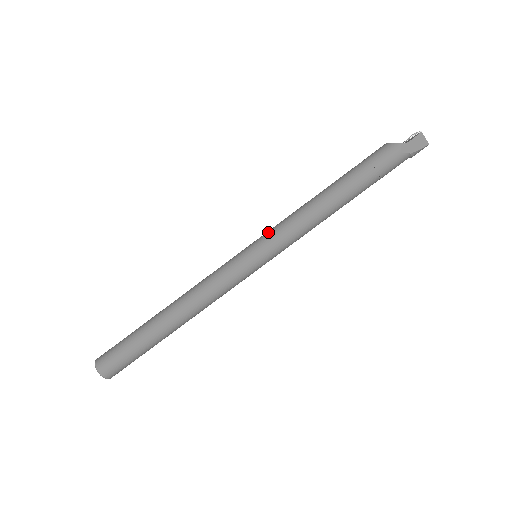
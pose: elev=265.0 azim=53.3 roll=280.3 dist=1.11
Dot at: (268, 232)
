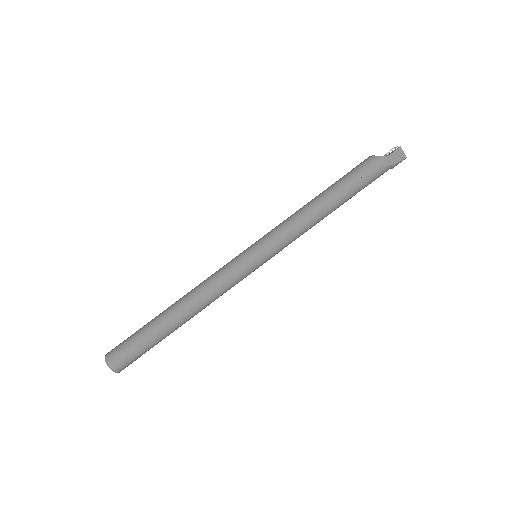
Dot at: (267, 234)
